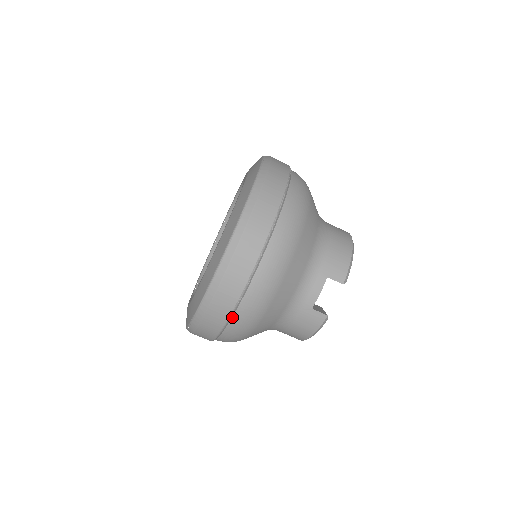
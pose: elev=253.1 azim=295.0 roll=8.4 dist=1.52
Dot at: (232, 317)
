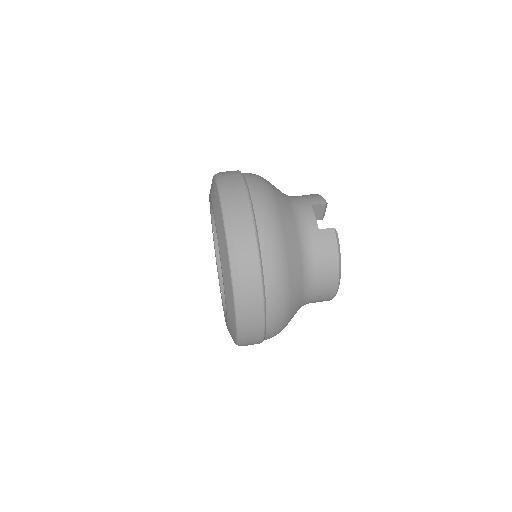
Dot at: (260, 251)
